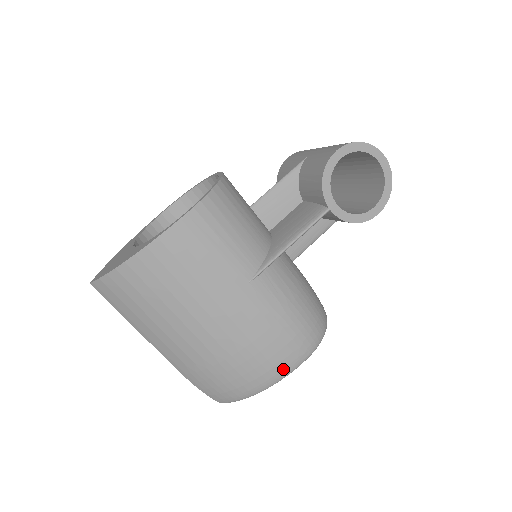
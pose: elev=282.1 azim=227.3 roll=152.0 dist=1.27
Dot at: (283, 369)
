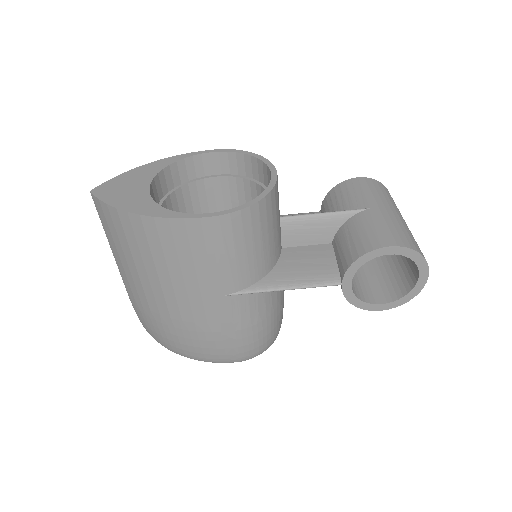
Dot at: (210, 358)
